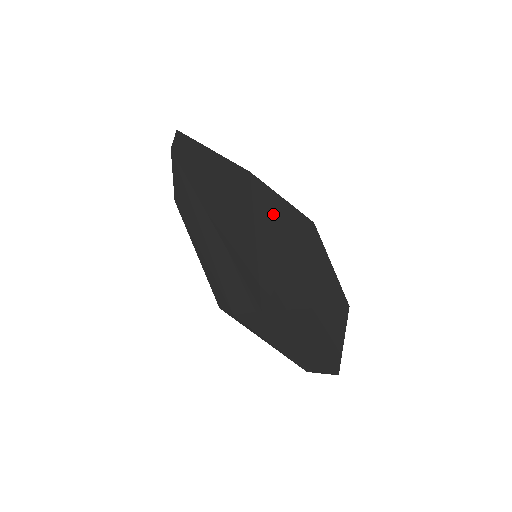
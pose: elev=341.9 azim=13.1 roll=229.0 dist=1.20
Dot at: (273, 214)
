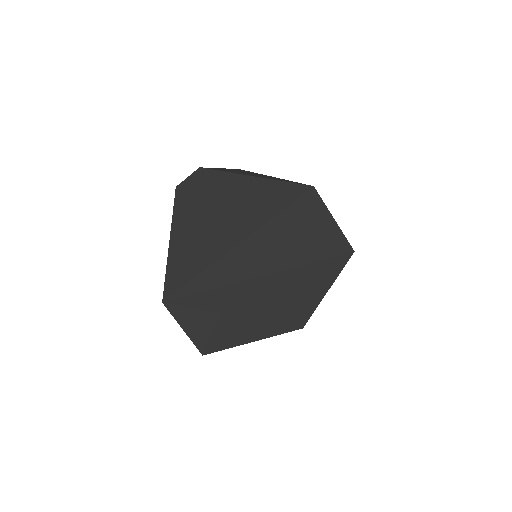
Dot at: (284, 236)
